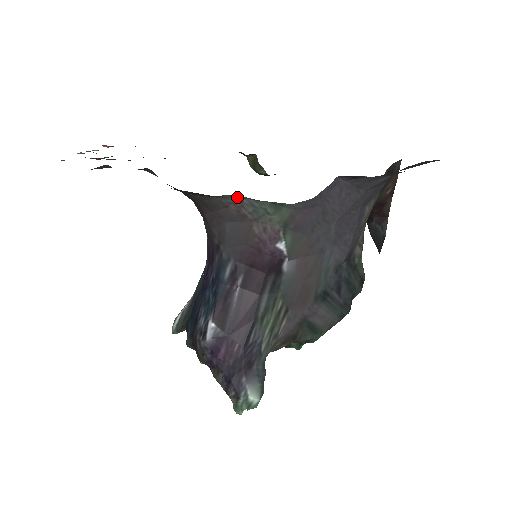
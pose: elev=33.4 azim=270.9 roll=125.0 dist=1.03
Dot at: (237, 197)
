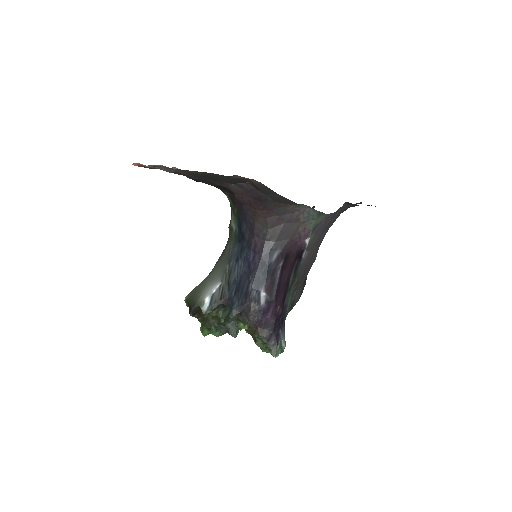
Dot at: (305, 206)
